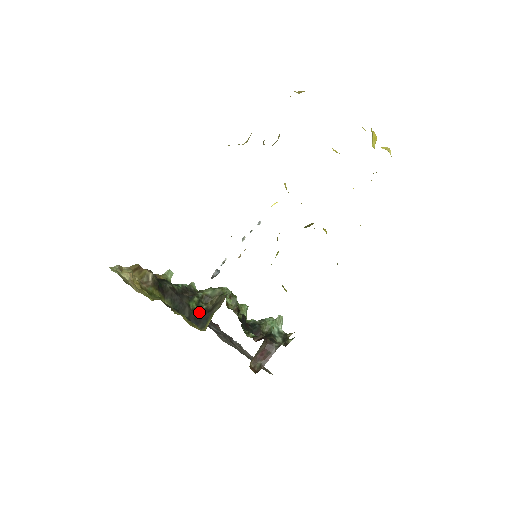
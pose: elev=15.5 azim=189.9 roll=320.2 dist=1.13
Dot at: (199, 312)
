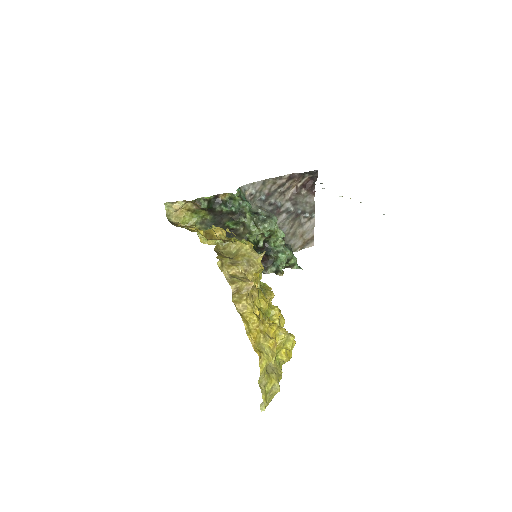
Dot at: (230, 229)
